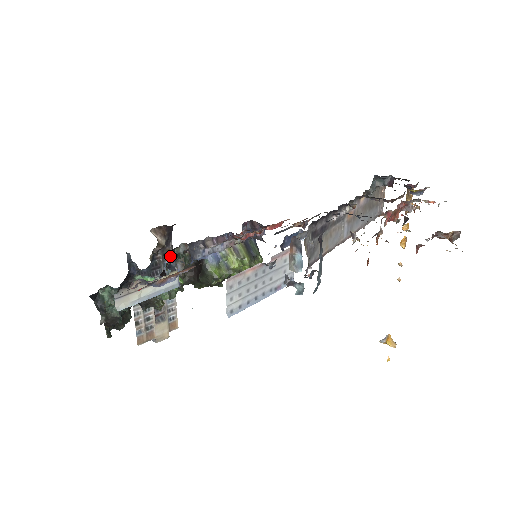
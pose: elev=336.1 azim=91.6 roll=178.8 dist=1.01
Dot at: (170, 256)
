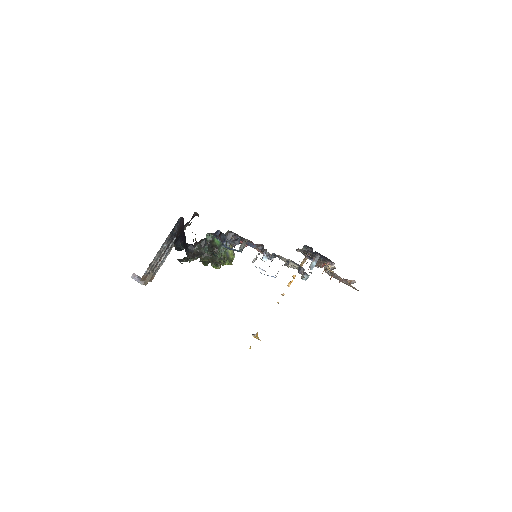
Dot at: occluded
